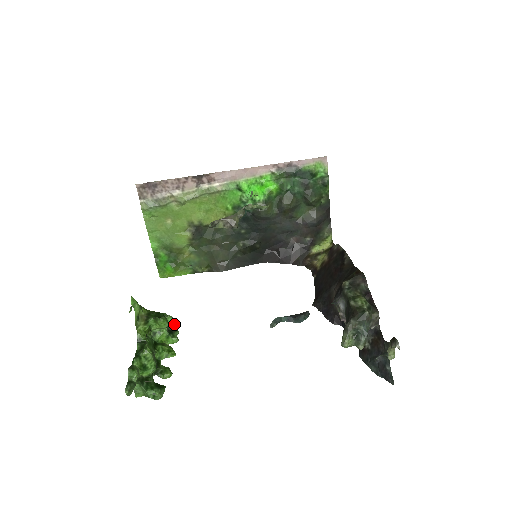
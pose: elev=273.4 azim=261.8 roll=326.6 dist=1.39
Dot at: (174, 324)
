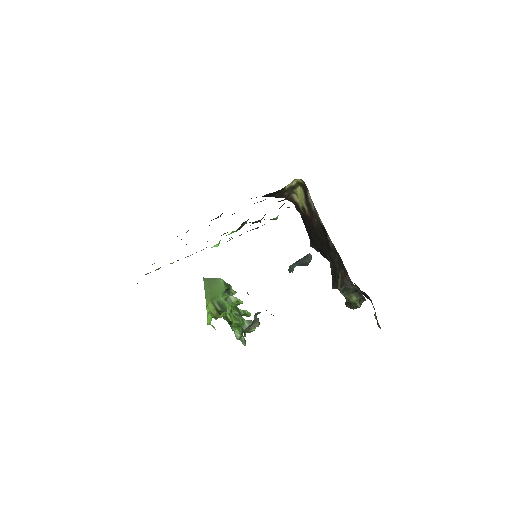
Dot at: (227, 289)
